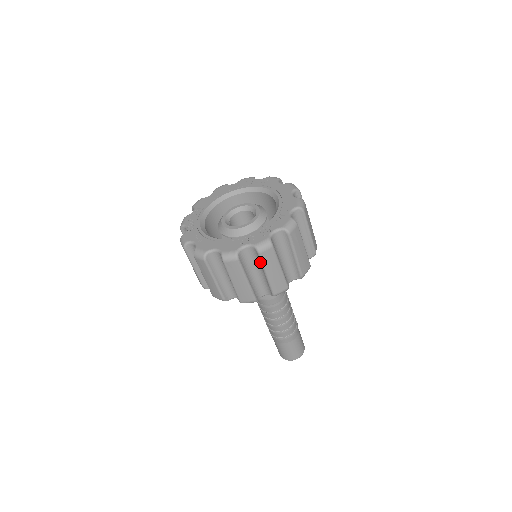
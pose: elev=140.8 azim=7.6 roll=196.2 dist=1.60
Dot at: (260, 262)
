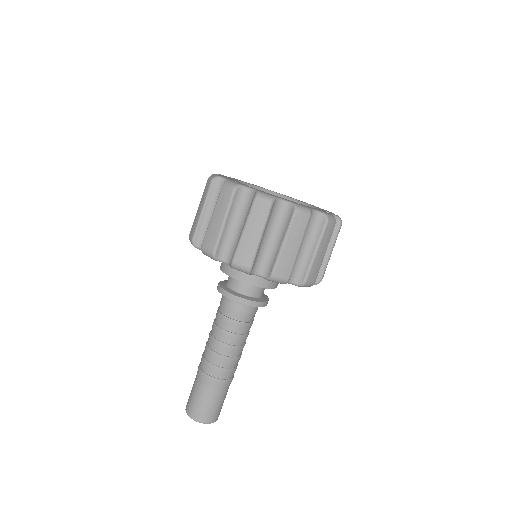
Dot at: (334, 236)
